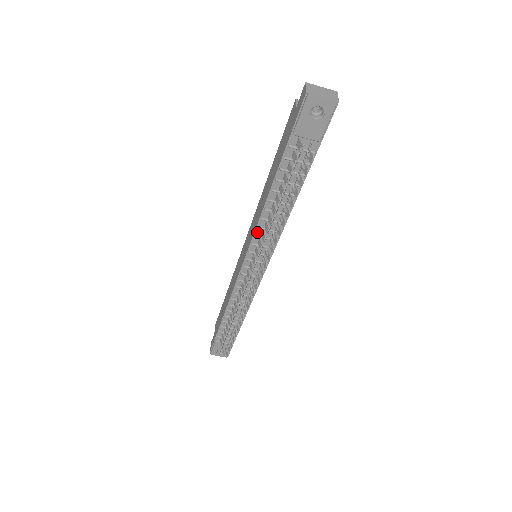
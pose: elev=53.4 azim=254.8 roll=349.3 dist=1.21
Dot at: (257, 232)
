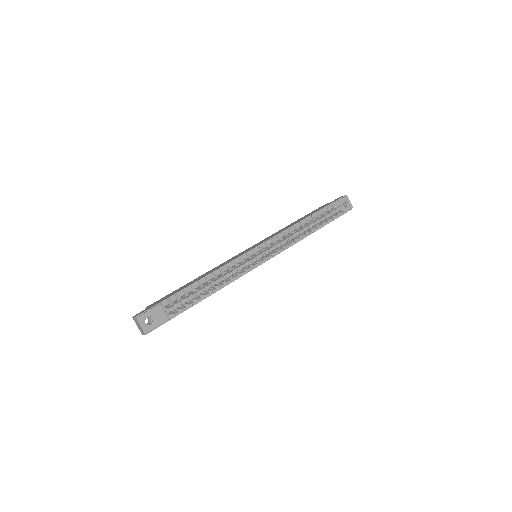
Dot at: (280, 235)
